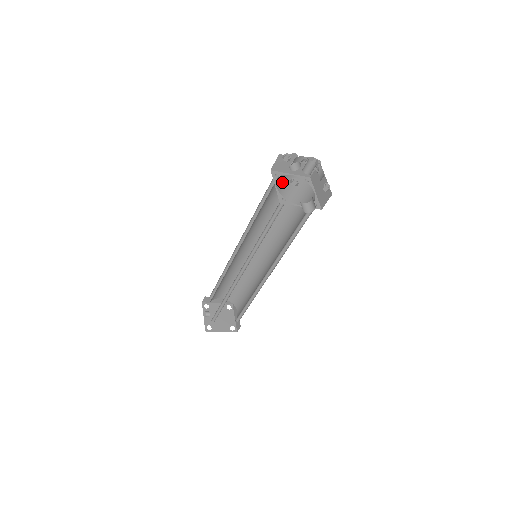
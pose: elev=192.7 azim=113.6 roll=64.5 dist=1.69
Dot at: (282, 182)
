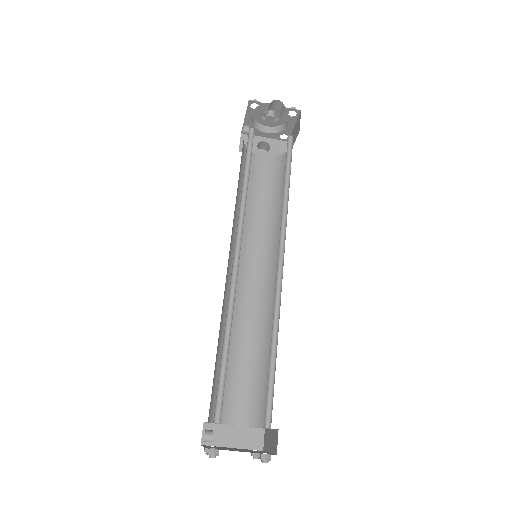
Dot at: (247, 126)
